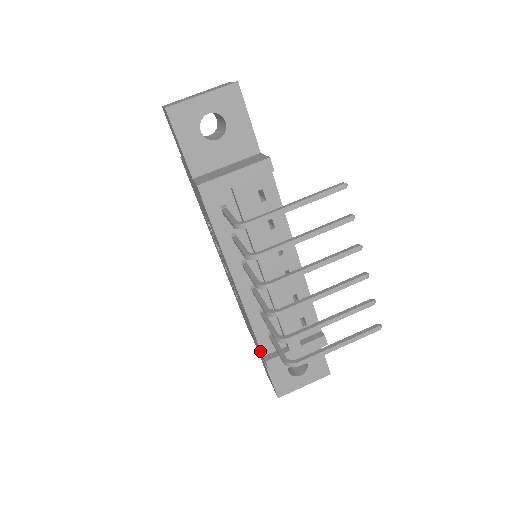
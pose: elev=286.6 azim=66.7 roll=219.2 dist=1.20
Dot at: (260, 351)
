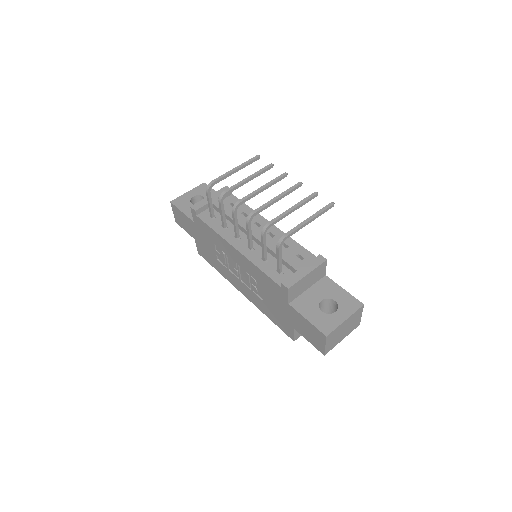
Dot at: (280, 292)
